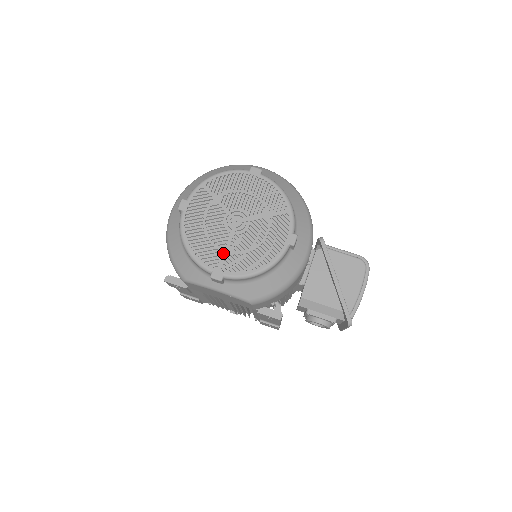
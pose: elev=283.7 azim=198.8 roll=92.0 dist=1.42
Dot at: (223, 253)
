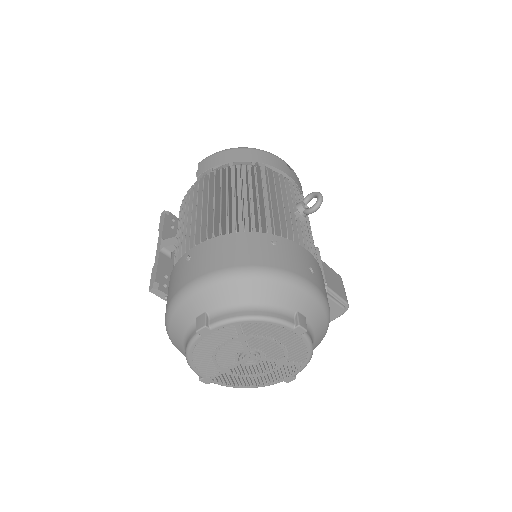
Dot at: (221, 372)
